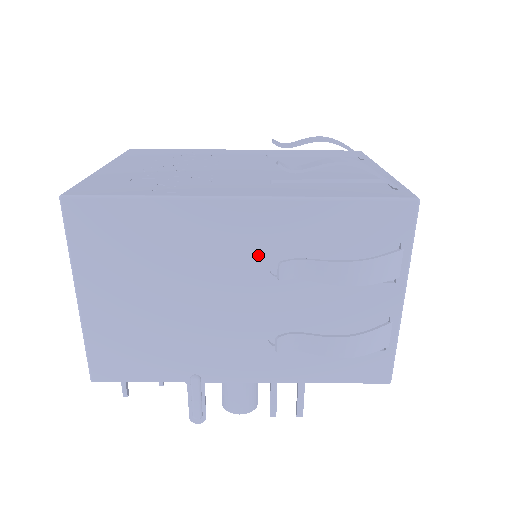
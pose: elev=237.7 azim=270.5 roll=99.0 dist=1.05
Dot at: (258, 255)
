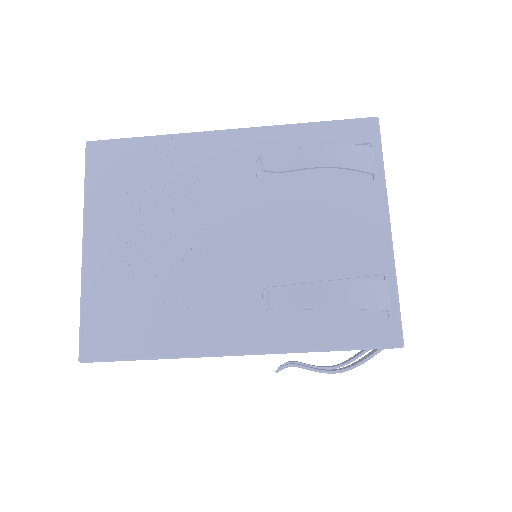
Dot at: occluded
